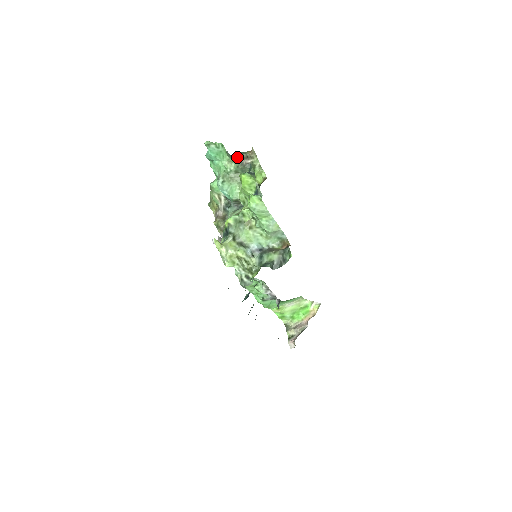
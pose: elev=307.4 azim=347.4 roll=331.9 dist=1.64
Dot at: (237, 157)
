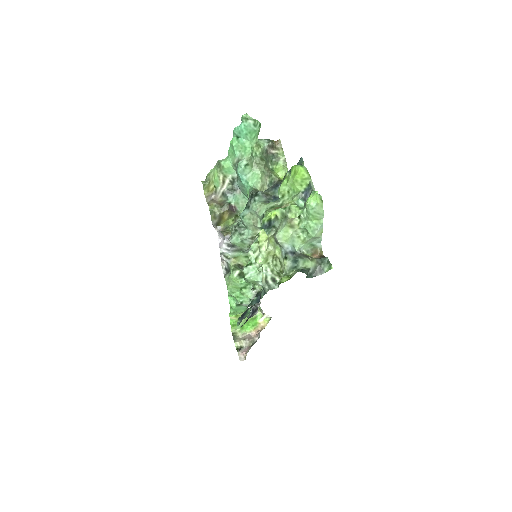
Dot at: (265, 143)
